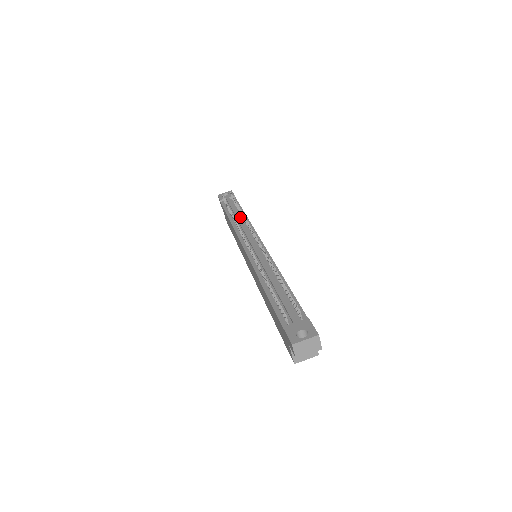
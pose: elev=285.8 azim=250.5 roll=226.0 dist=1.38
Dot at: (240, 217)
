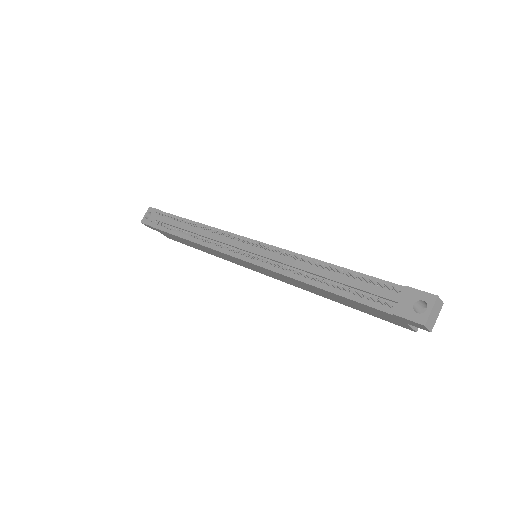
Dot at: (195, 229)
